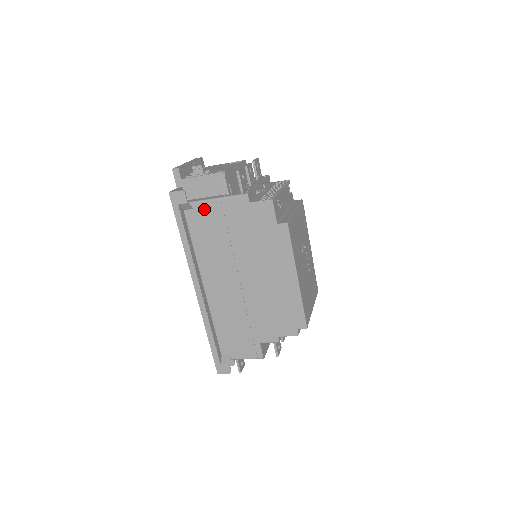
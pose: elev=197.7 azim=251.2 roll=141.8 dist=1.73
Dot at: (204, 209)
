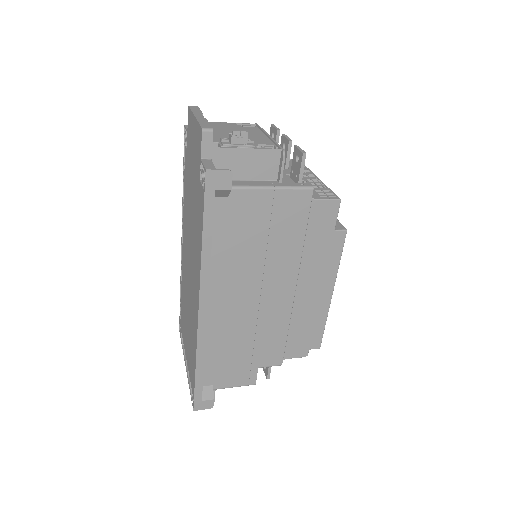
Dot at: (245, 199)
